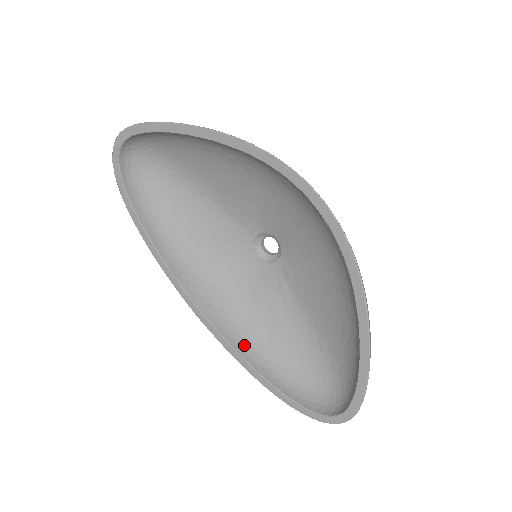
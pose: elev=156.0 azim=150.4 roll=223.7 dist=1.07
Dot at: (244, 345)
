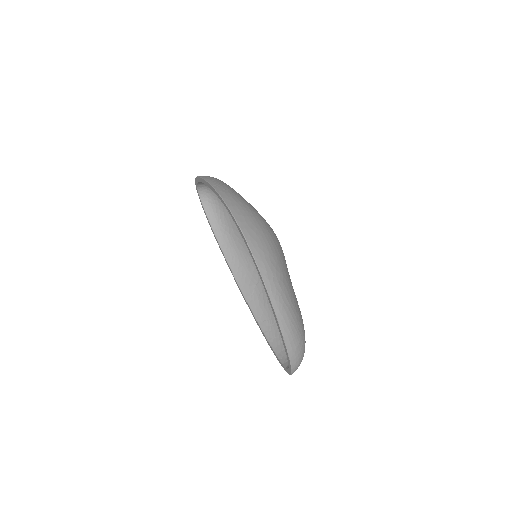
Dot at: (261, 314)
